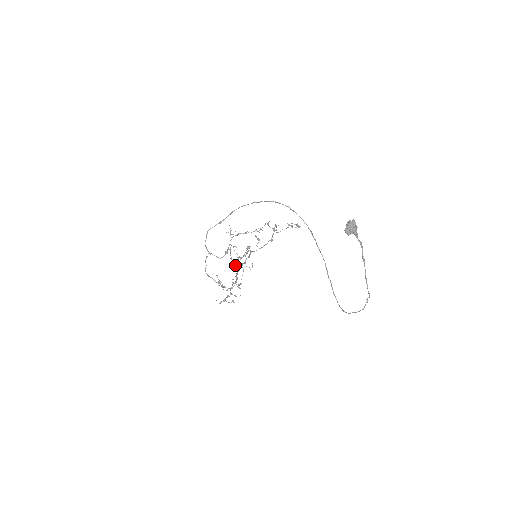
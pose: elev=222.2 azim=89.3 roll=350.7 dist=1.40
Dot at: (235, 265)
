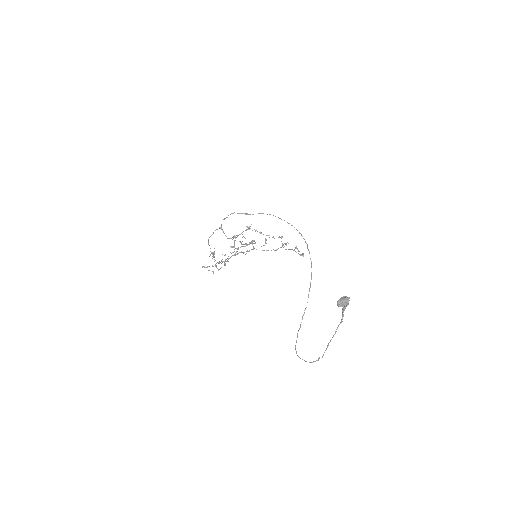
Dot at: occluded
